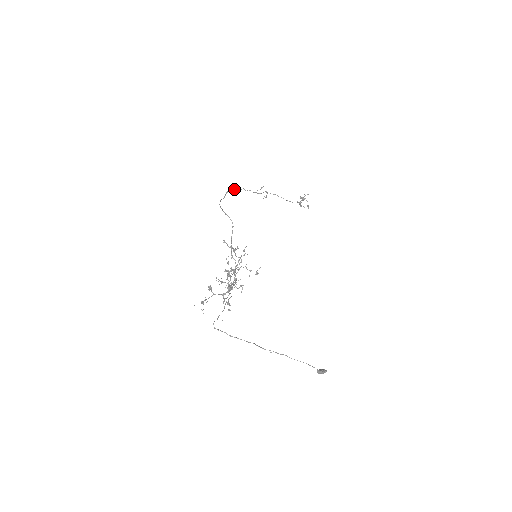
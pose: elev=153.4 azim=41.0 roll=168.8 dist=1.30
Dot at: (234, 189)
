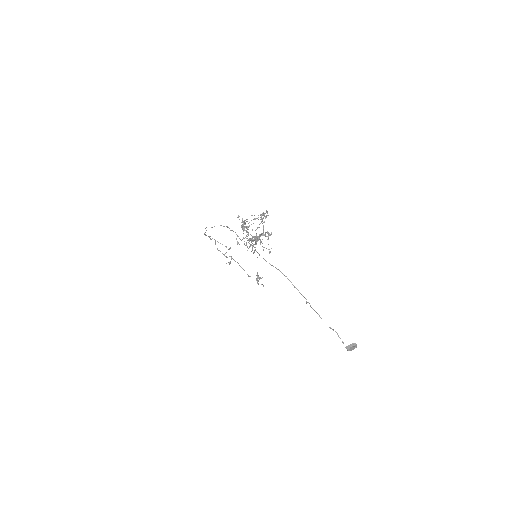
Dot at: (209, 236)
